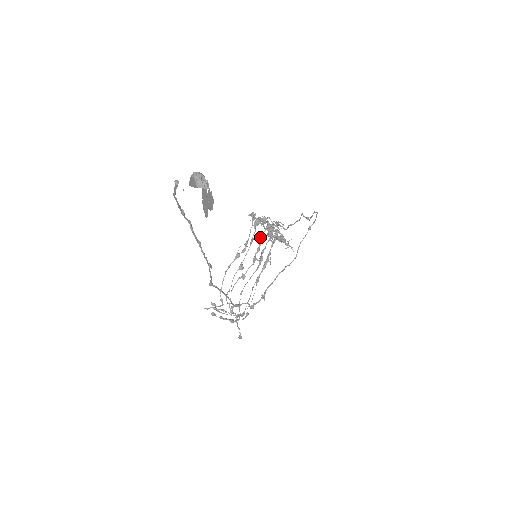
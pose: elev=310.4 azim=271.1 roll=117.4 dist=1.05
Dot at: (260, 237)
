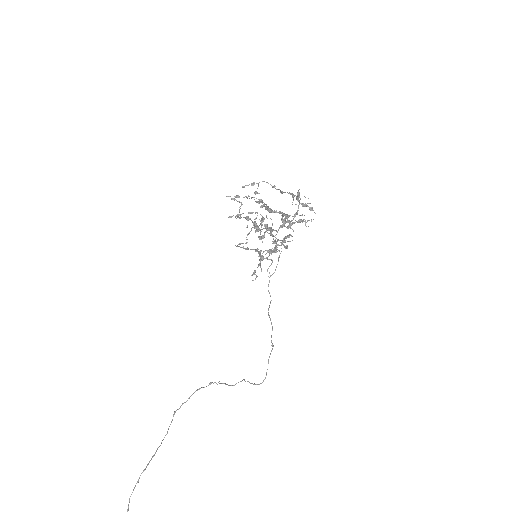
Dot at: (259, 255)
